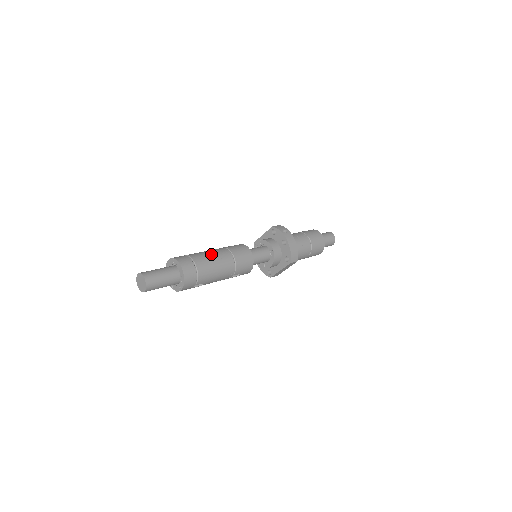
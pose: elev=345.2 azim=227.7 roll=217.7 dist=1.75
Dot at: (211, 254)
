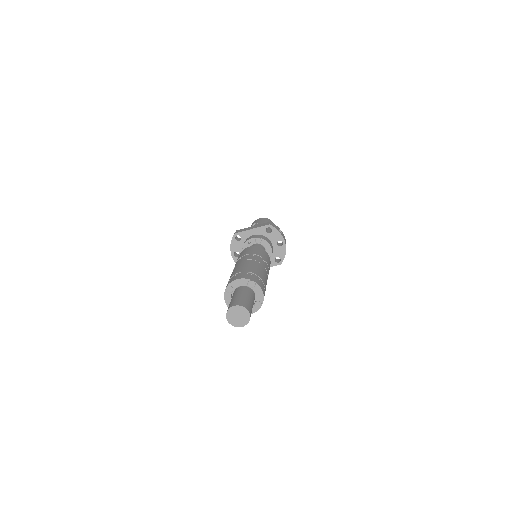
Dot at: (262, 268)
